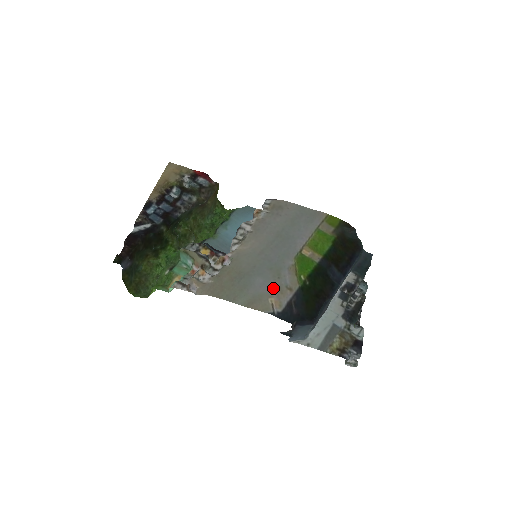
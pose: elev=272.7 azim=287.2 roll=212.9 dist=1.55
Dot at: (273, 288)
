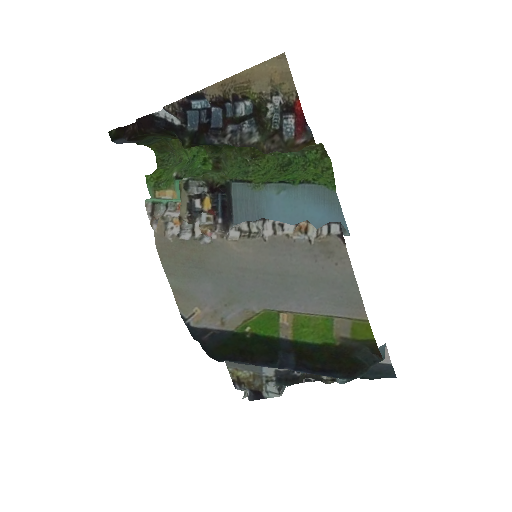
Dot at: (210, 305)
